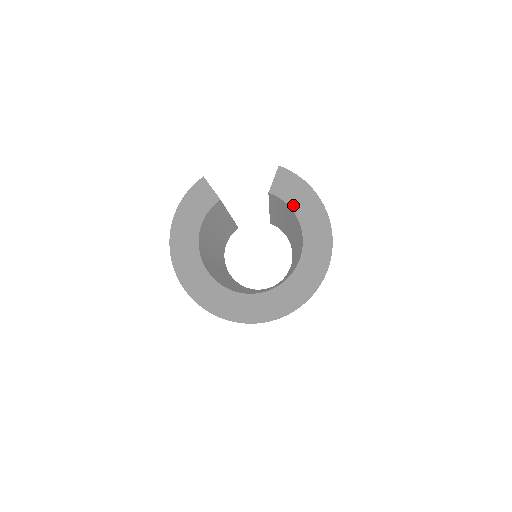
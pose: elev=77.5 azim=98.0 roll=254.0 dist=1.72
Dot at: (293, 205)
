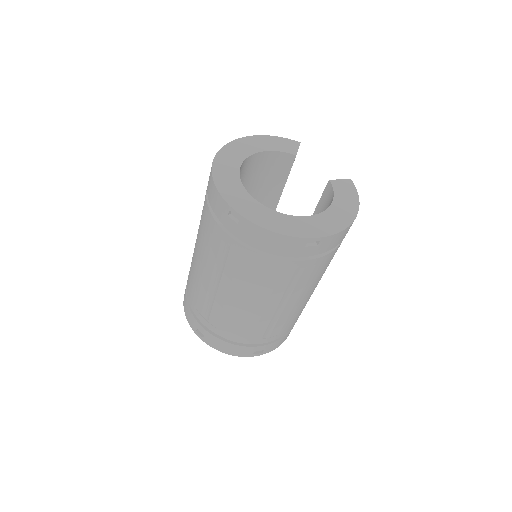
Dot at: (337, 197)
